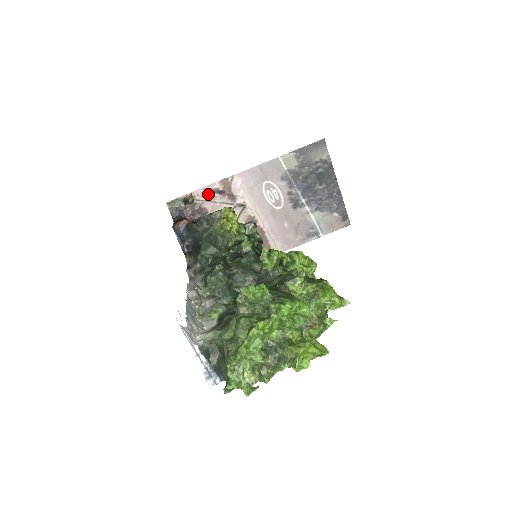
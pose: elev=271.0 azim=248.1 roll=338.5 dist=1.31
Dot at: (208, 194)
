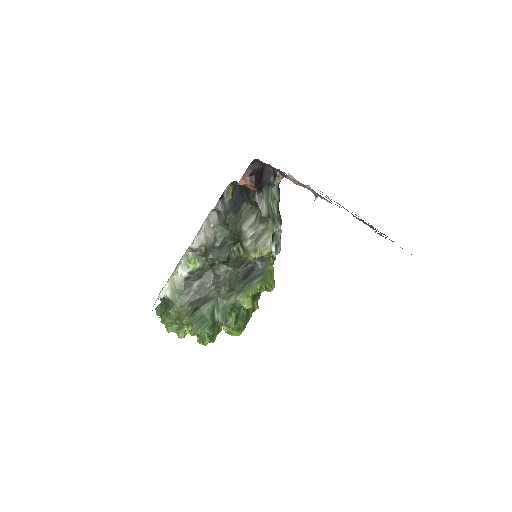
Dot at: occluded
